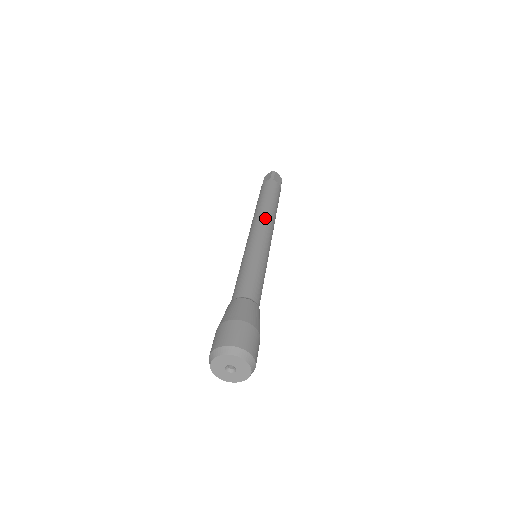
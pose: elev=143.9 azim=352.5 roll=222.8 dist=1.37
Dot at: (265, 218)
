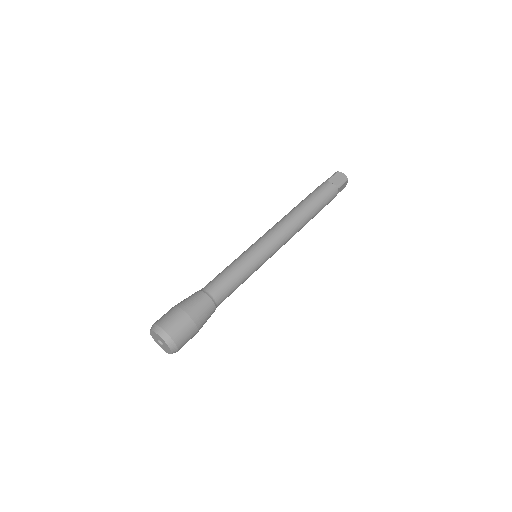
Dot at: (293, 231)
